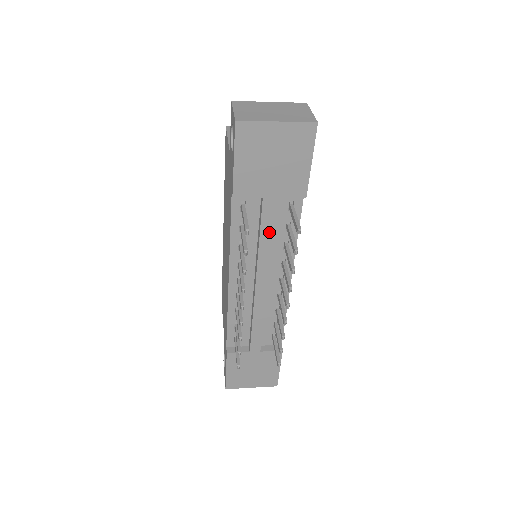
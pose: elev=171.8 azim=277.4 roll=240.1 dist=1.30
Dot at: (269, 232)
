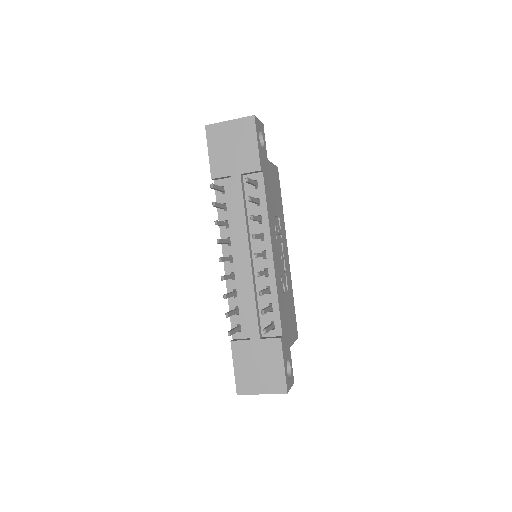
Dot at: (241, 204)
